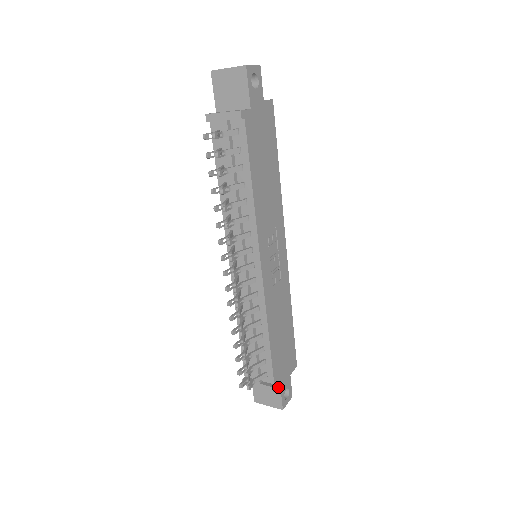
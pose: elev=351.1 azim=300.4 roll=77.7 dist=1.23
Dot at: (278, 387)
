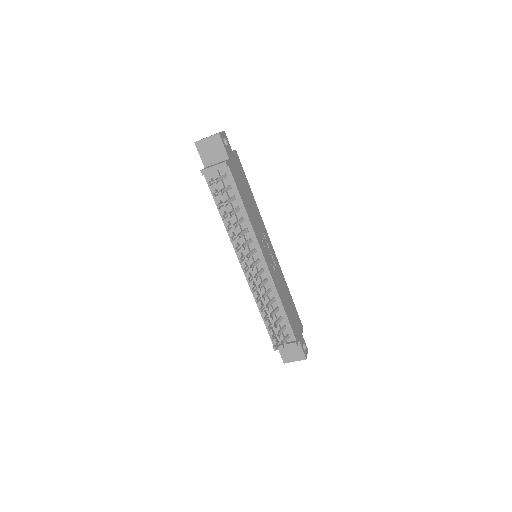
Dot at: (298, 343)
